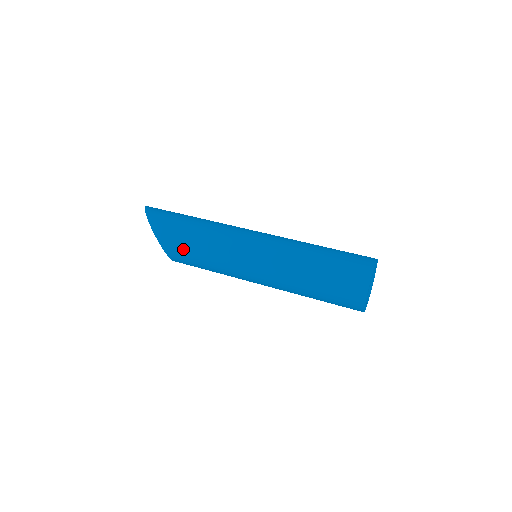
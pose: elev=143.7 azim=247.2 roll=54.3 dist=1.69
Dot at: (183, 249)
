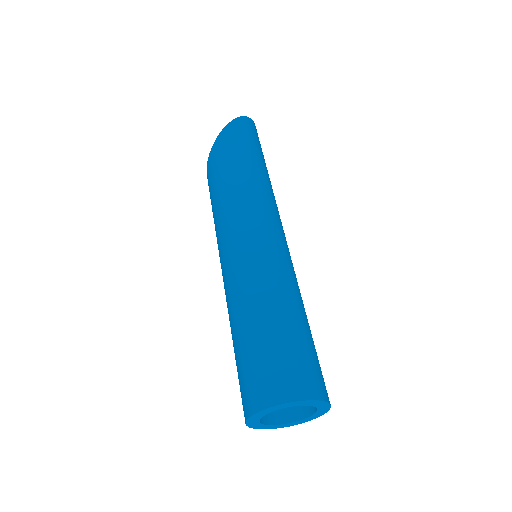
Dot at: (212, 182)
